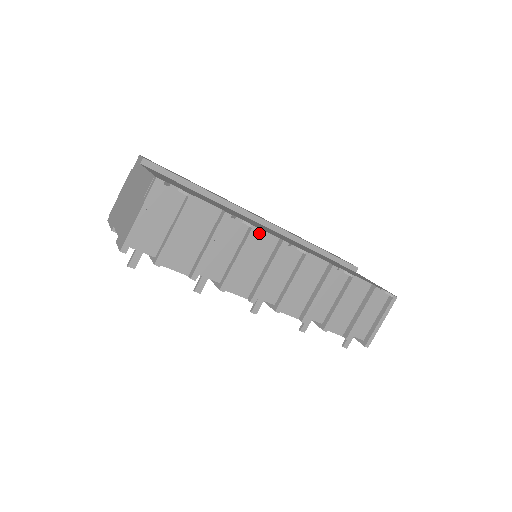
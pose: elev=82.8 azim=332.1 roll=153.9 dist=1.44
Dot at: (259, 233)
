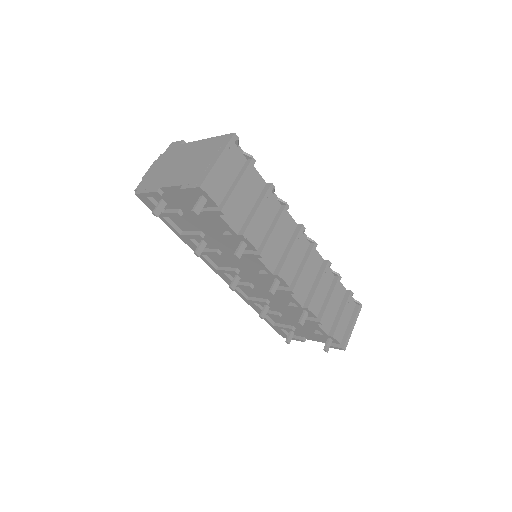
Dot at: (286, 214)
